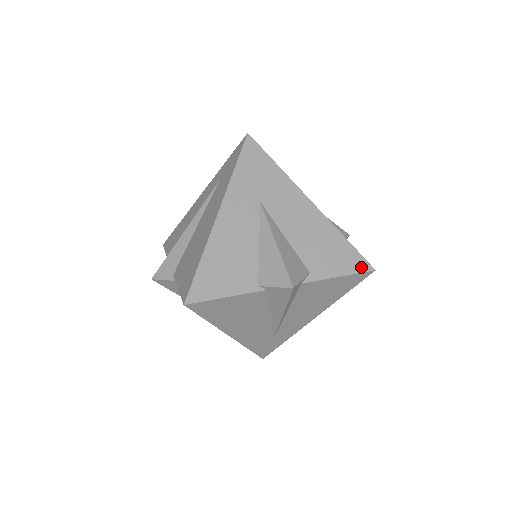
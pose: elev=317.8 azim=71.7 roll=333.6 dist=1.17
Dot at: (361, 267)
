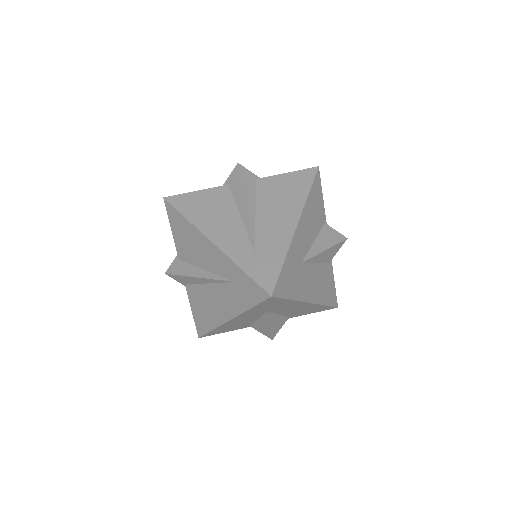
Dot at: (328, 309)
